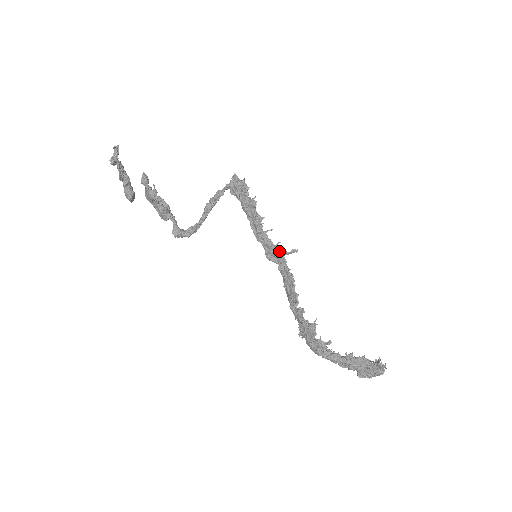
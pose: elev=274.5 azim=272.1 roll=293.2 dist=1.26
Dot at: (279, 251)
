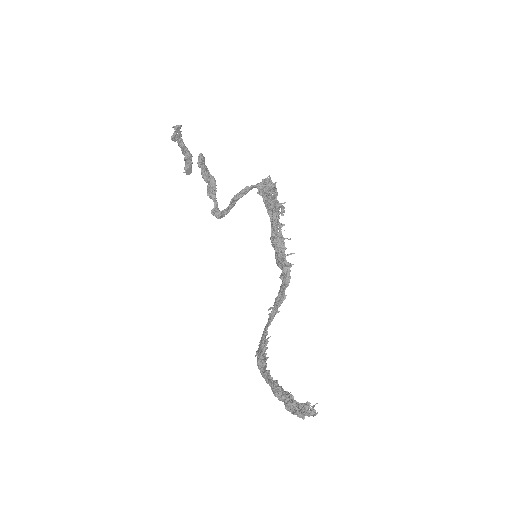
Dot at: (282, 260)
